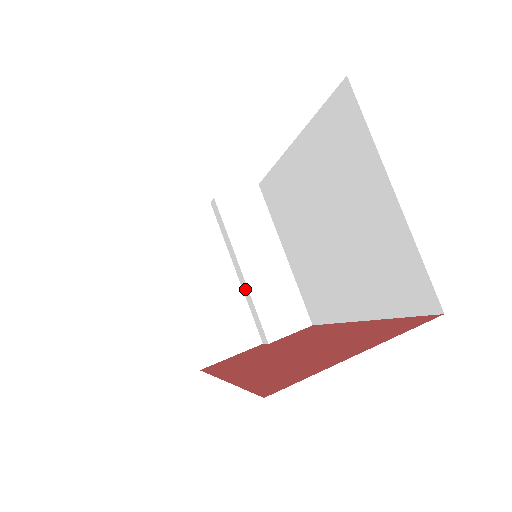
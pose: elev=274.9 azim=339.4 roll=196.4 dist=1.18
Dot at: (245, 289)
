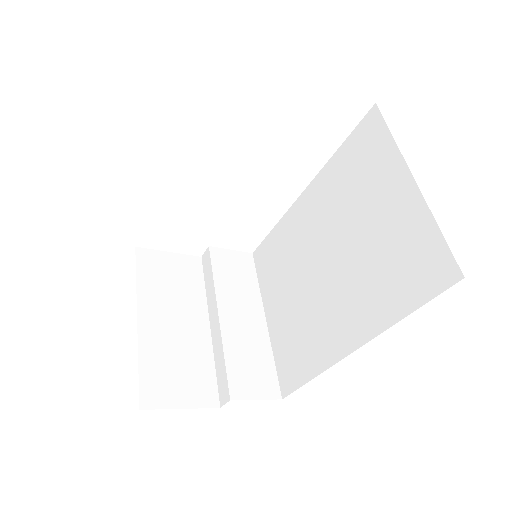
Dot at: (216, 339)
